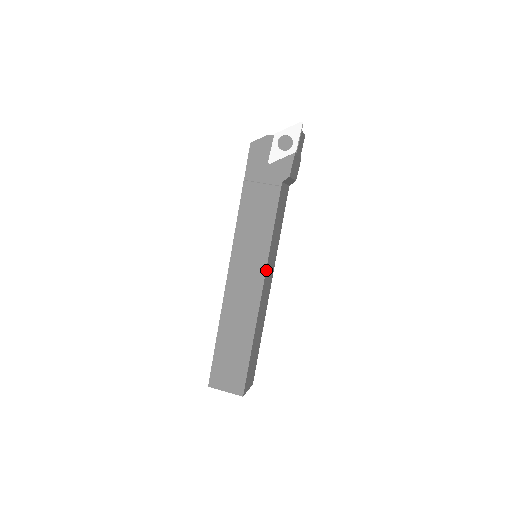
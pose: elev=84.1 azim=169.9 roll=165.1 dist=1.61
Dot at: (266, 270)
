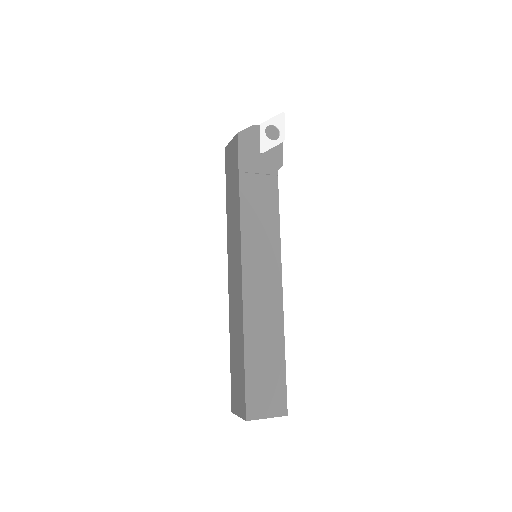
Dot at: (280, 265)
